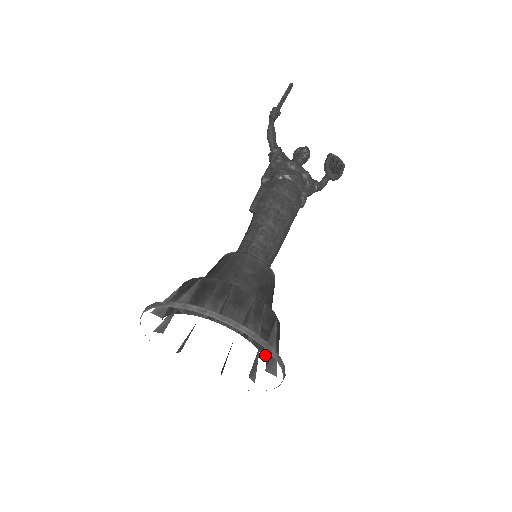
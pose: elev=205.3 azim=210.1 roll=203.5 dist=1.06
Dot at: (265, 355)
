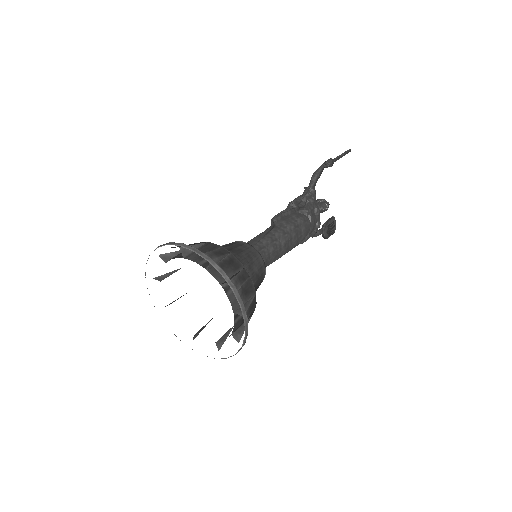
Dot at: occluded
